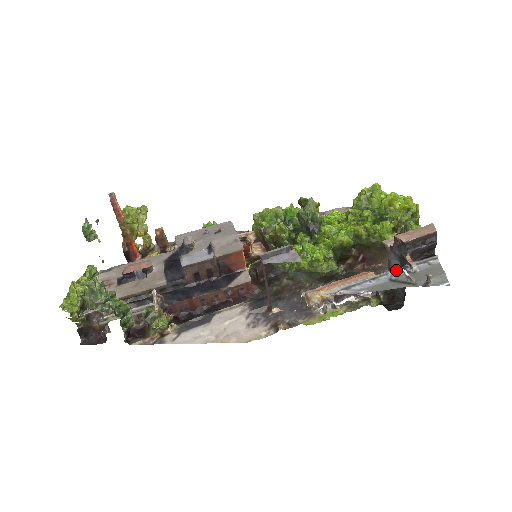
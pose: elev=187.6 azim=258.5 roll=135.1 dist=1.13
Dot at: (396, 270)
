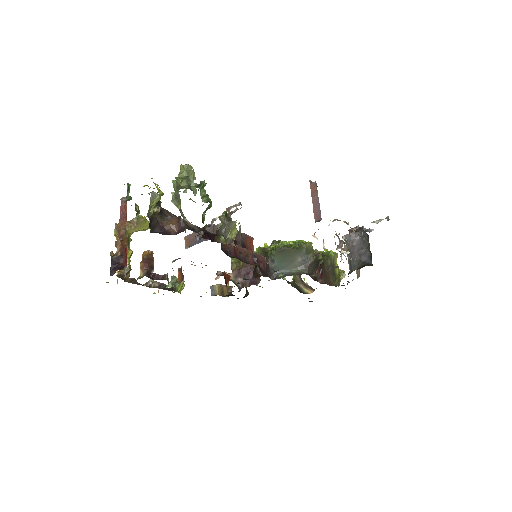
Dot at: occluded
